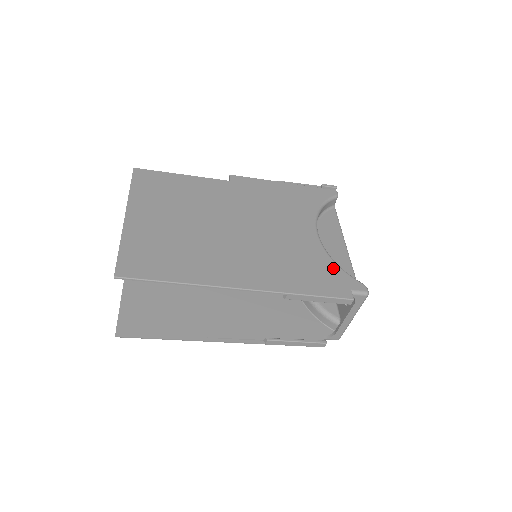
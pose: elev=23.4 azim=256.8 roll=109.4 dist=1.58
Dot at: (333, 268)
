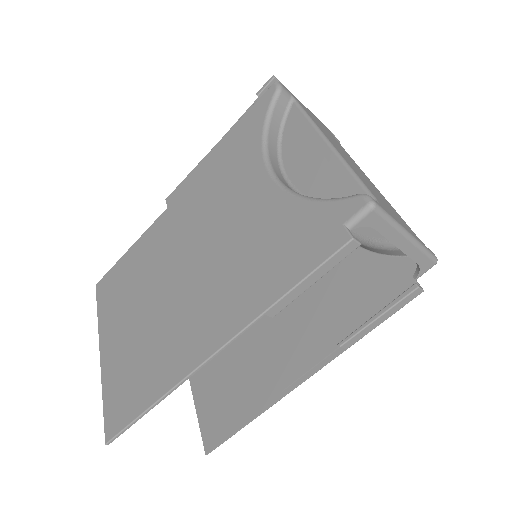
Dot at: (306, 212)
